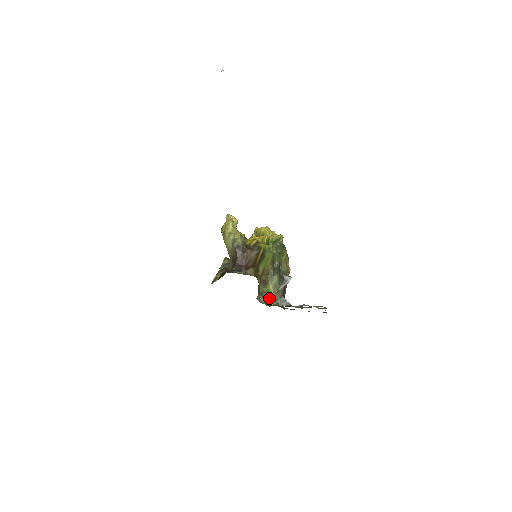
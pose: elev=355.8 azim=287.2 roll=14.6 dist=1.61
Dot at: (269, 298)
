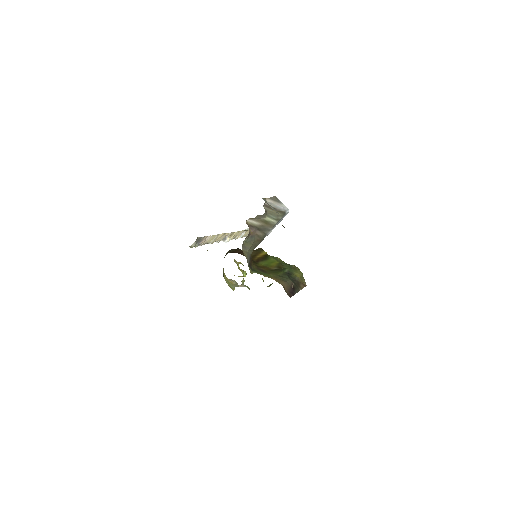
Dot at: occluded
